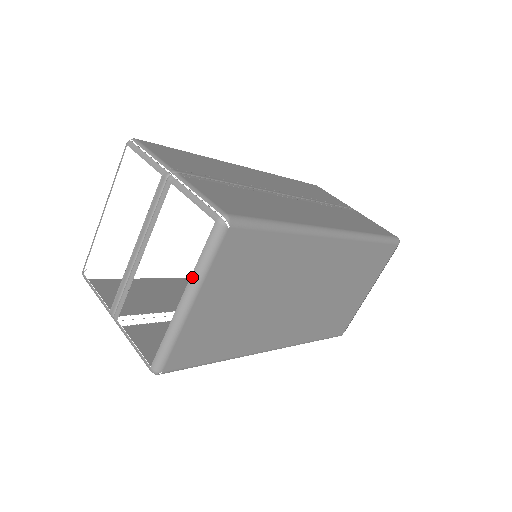
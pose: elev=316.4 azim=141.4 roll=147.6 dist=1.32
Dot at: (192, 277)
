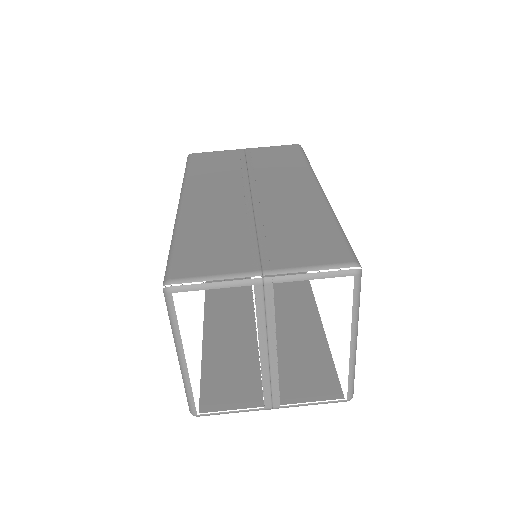
Dot at: (353, 324)
